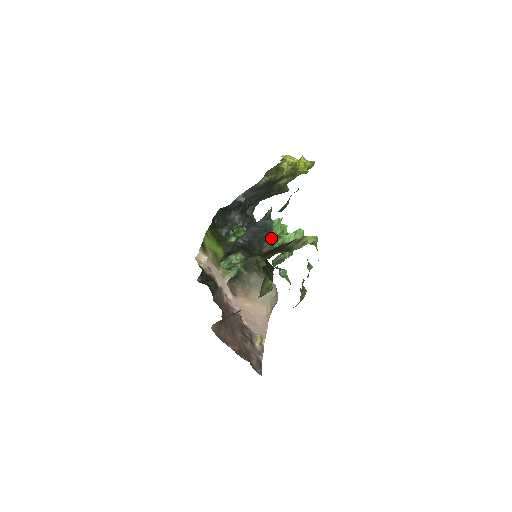
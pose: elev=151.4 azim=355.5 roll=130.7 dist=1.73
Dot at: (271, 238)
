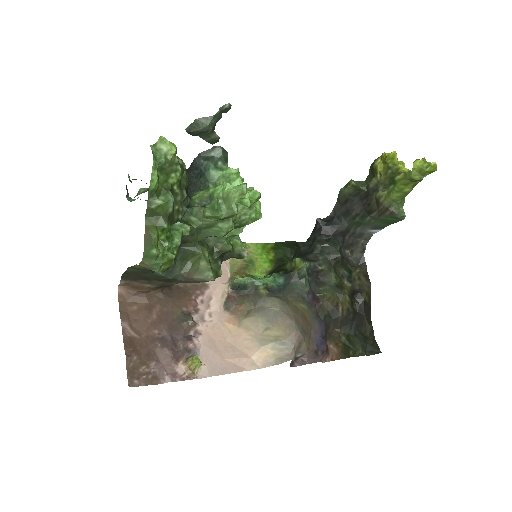
Dot at: (207, 189)
